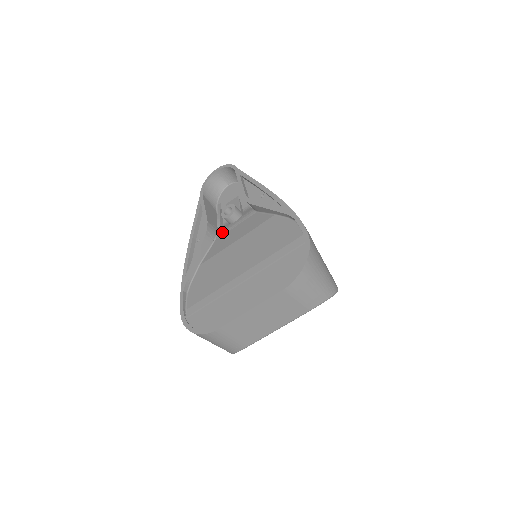
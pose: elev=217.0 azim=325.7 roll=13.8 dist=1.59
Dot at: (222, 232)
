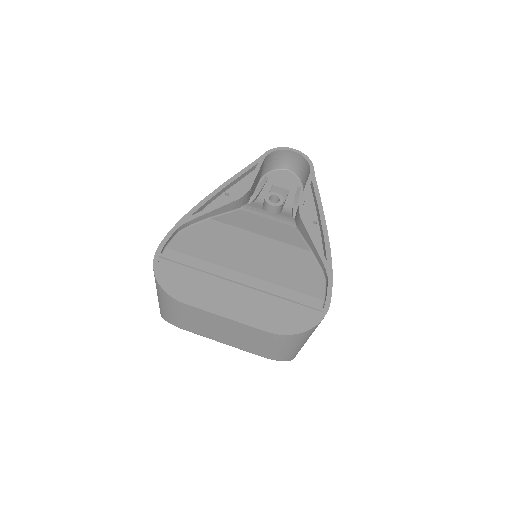
Dot at: (252, 209)
